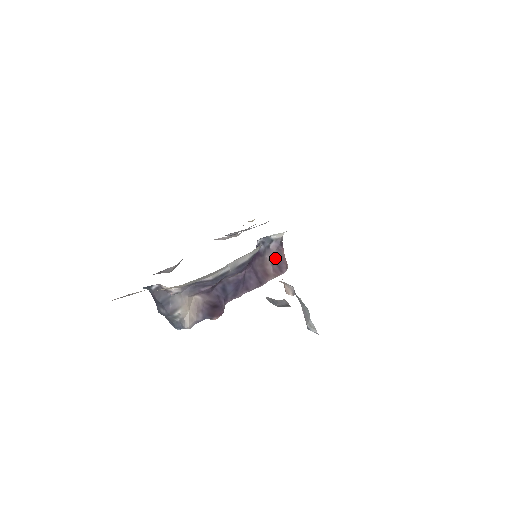
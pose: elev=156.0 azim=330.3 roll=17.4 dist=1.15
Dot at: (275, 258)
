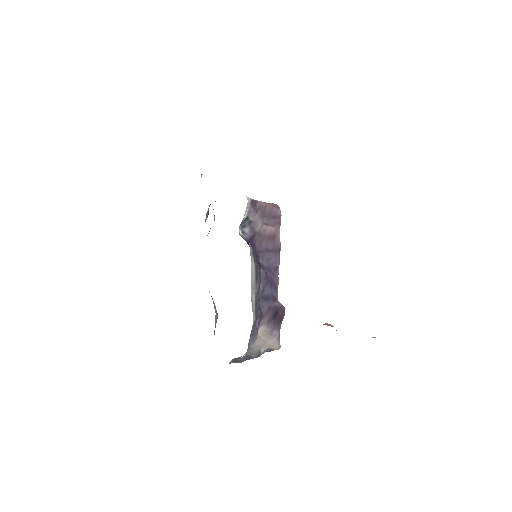
Dot at: (263, 218)
